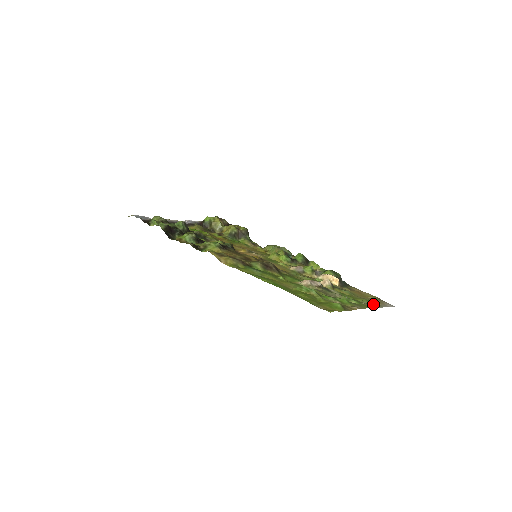
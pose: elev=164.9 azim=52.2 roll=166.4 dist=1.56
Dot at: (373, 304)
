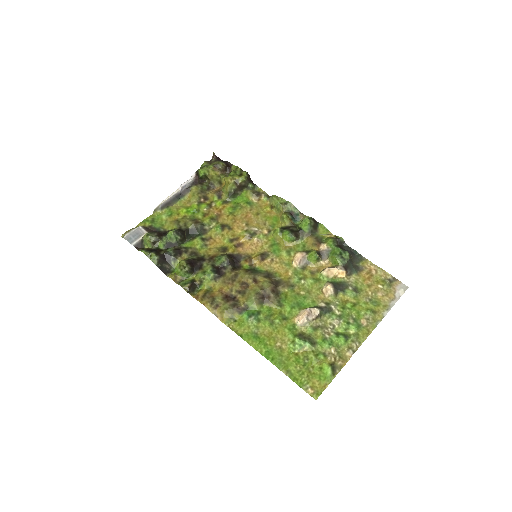
Dot at: (378, 309)
